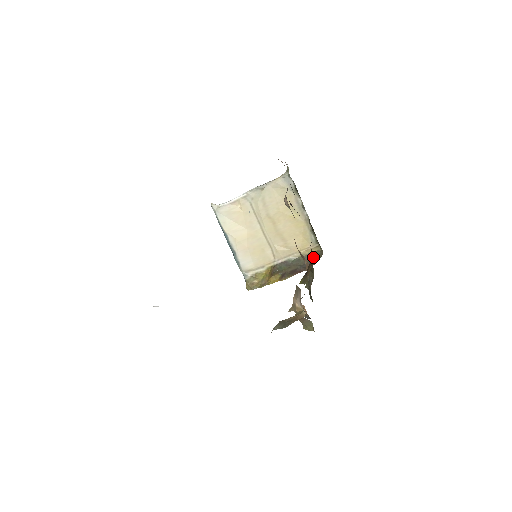
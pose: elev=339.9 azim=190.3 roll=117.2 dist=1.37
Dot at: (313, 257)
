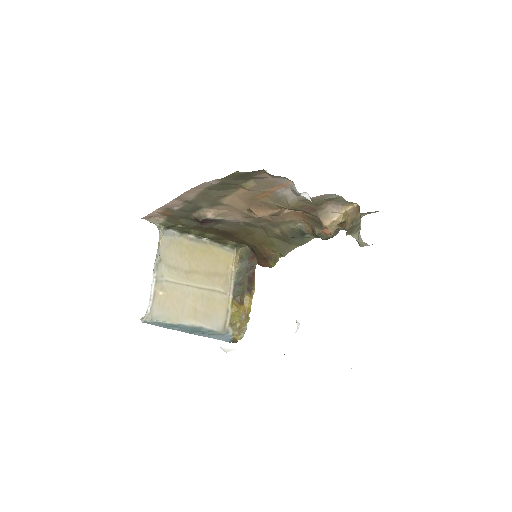
Dot at: (244, 258)
